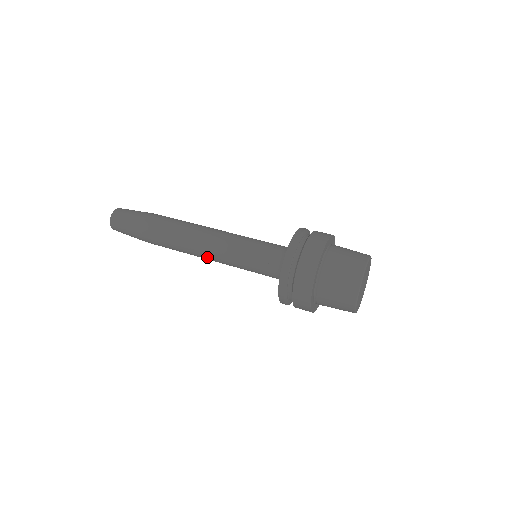
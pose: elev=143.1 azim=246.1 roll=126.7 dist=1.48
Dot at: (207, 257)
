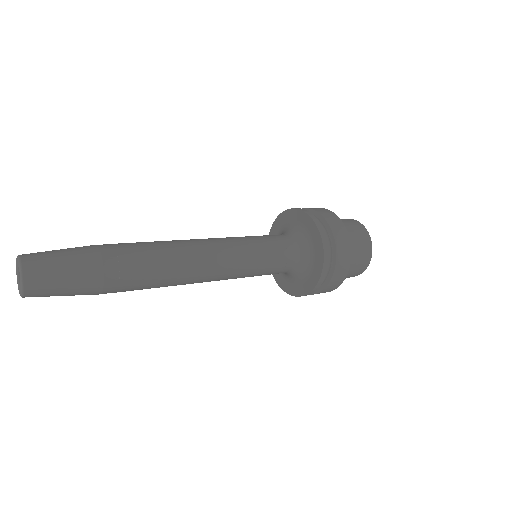
Dot at: (214, 266)
